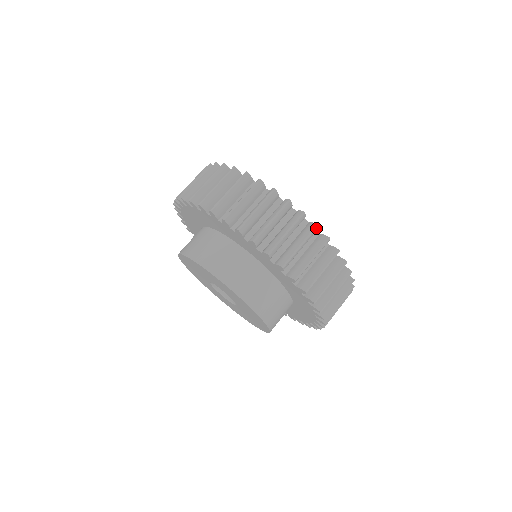
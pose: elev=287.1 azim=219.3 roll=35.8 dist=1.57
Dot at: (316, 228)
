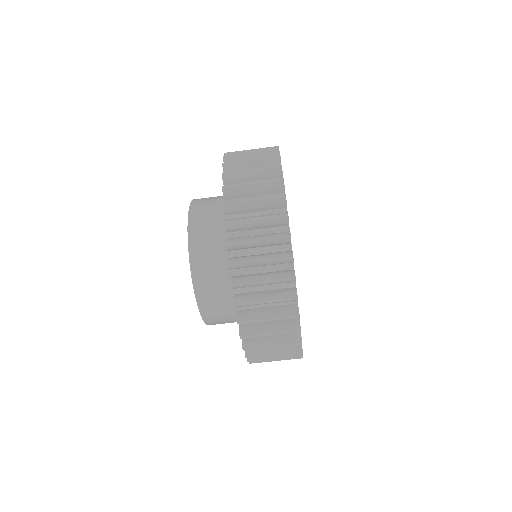
Dot at: (292, 280)
